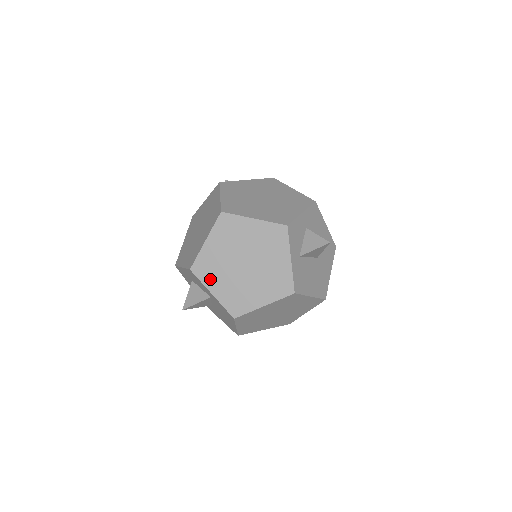
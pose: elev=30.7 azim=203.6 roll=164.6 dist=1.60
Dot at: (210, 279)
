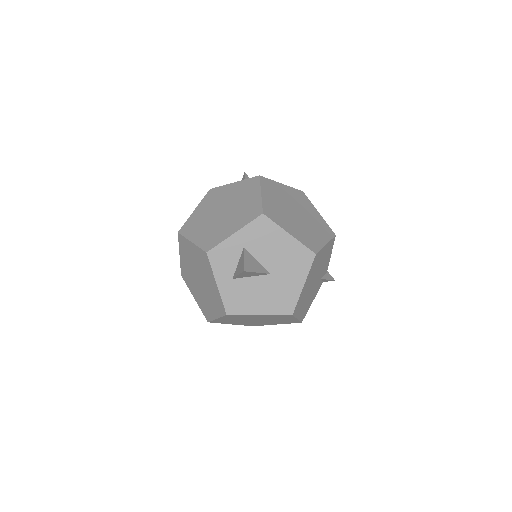
Dot at: (190, 286)
